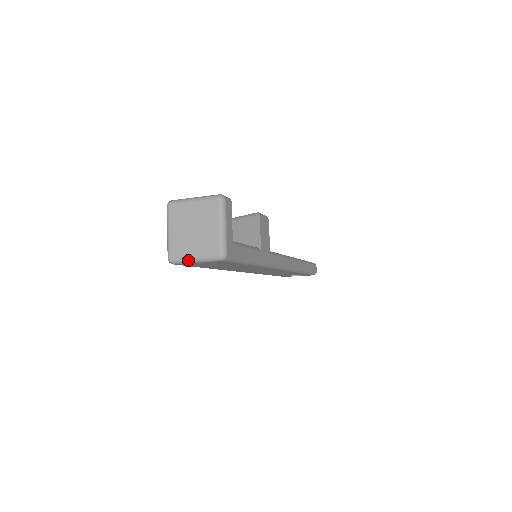
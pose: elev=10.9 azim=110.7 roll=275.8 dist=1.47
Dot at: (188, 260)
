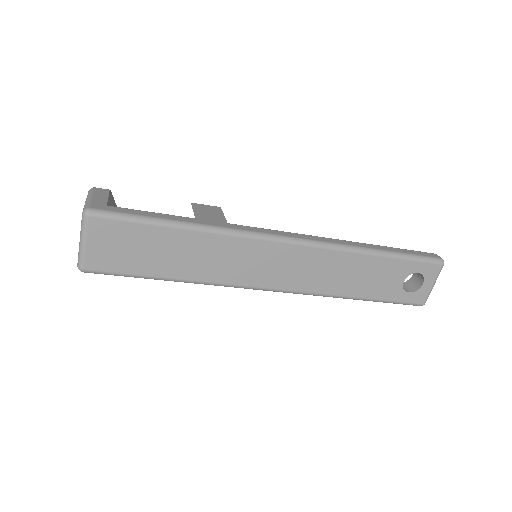
Dot at: (80, 249)
